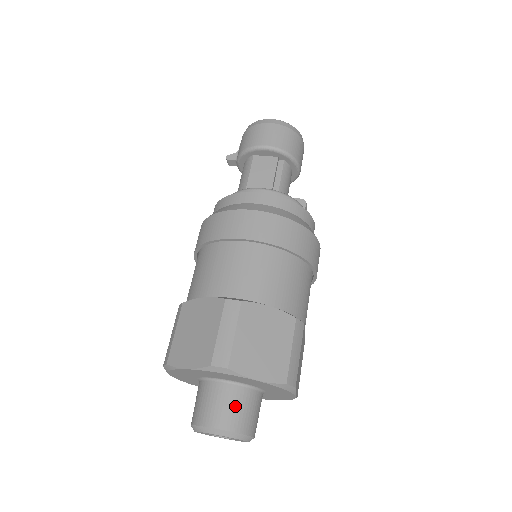
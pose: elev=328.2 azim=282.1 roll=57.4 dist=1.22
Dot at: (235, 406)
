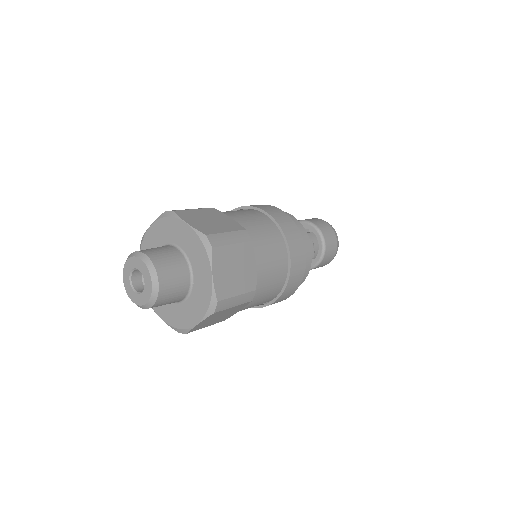
Dot at: (162, 250)
